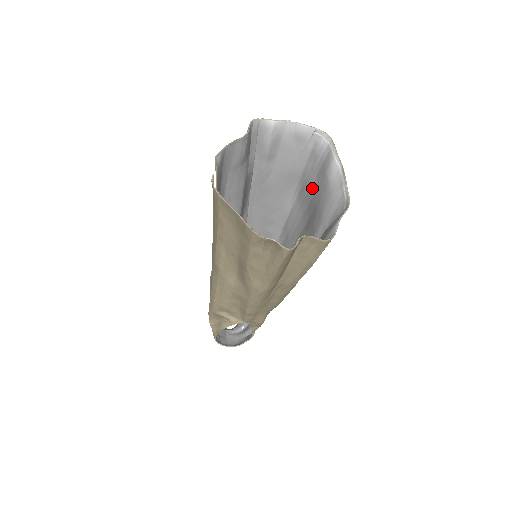
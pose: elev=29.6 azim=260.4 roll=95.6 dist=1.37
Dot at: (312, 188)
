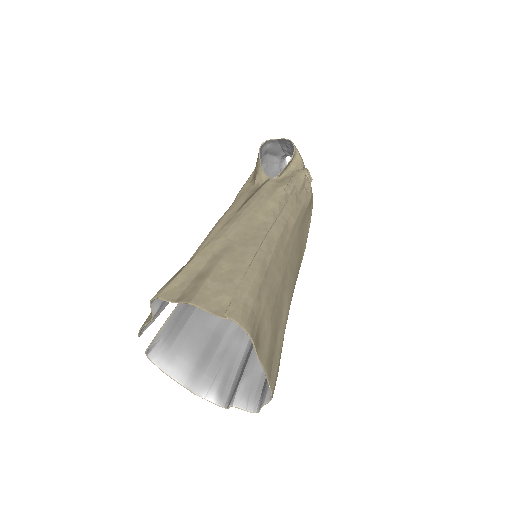
Dot at: (268, 297)
